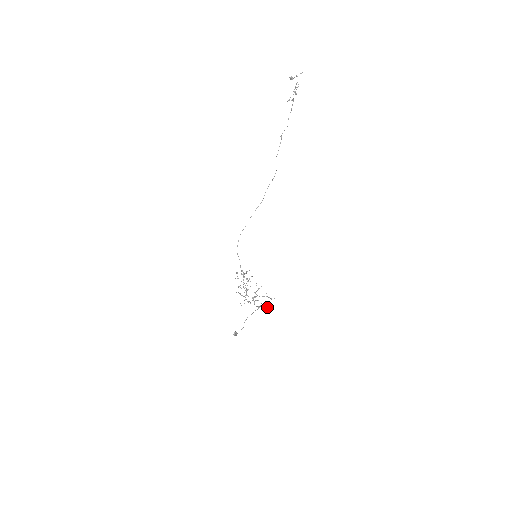
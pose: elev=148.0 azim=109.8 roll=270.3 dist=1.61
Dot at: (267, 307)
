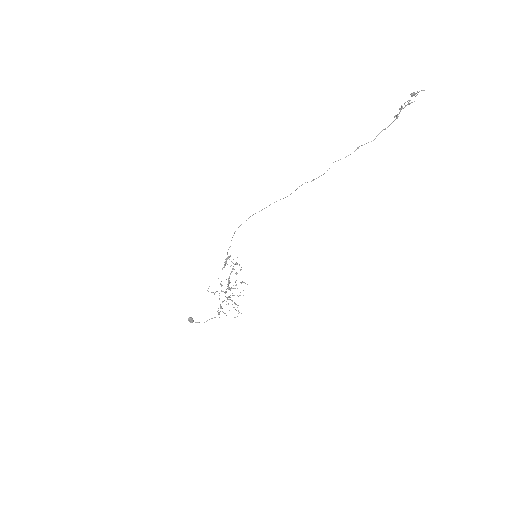
Dot at: occluded
